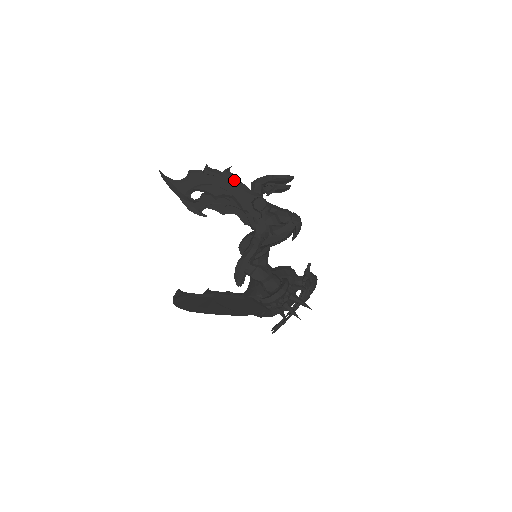
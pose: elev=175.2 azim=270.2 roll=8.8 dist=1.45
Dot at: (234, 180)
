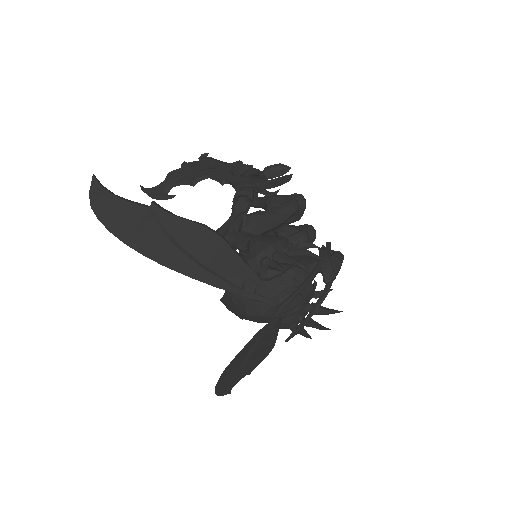
Dot at: (210, 159)
